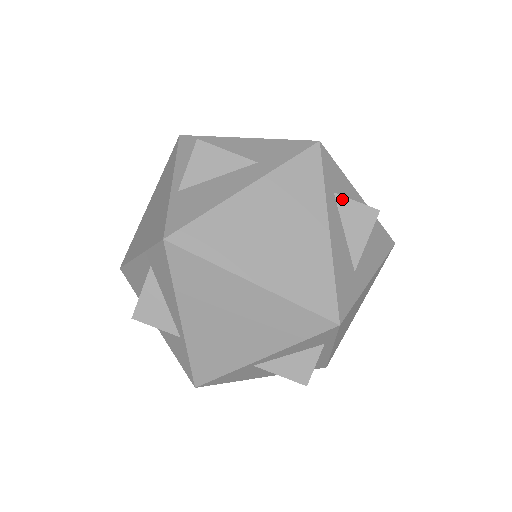
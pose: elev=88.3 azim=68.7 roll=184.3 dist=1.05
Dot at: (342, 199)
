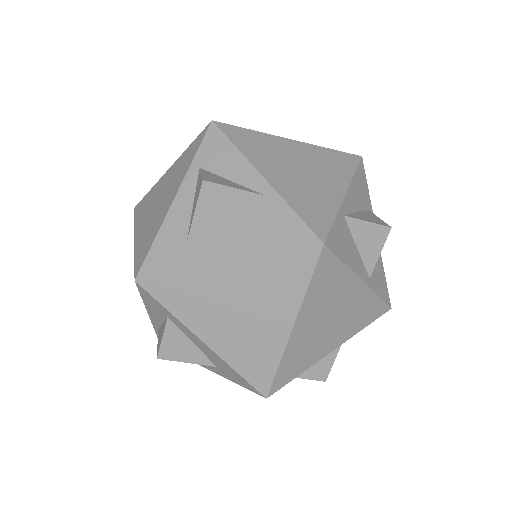
Dot at: occluded
